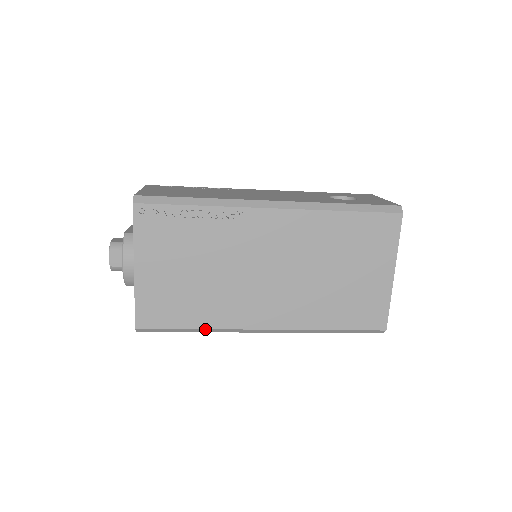
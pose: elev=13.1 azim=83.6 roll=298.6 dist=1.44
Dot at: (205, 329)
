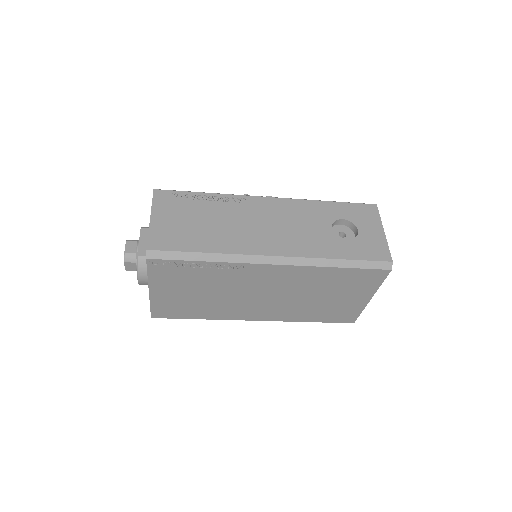
Dot at: (208, 319)
